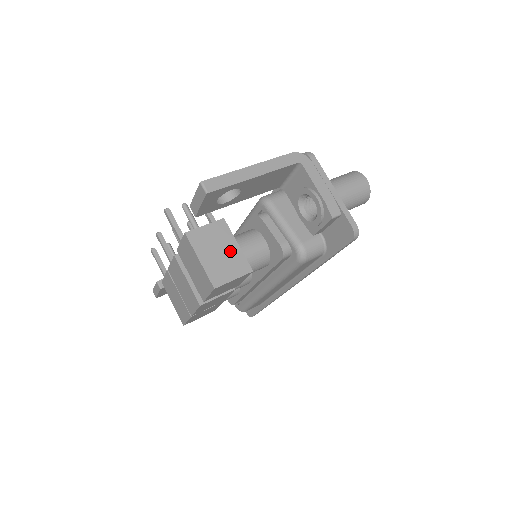
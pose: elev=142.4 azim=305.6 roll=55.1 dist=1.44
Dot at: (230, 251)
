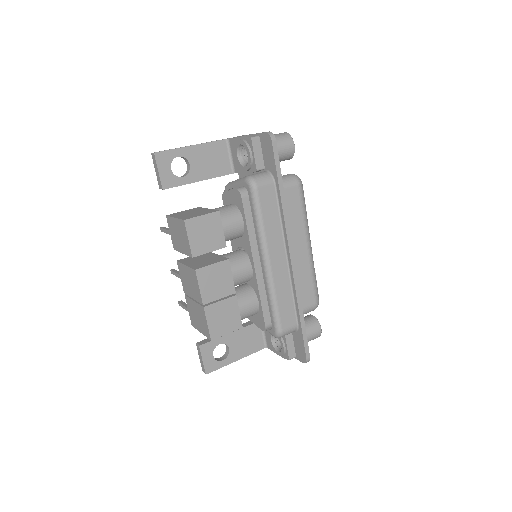
Dot at: (201, 211)
